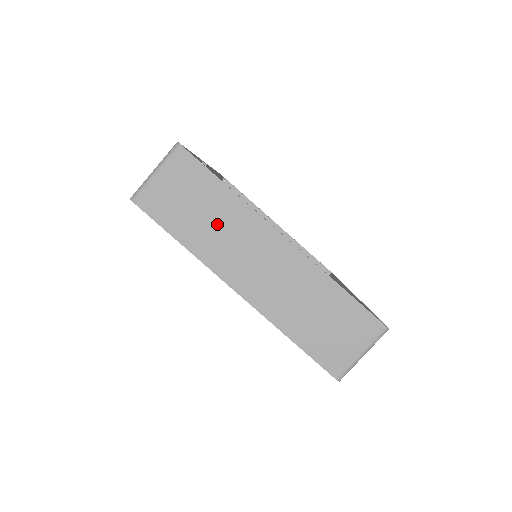
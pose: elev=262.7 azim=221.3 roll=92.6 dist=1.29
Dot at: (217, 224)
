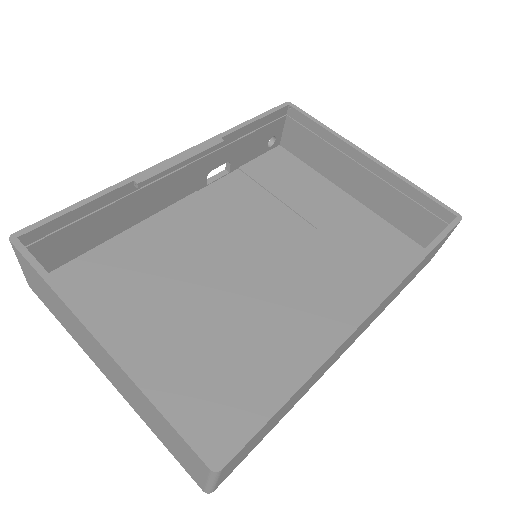
Dot at: (64, 315)
